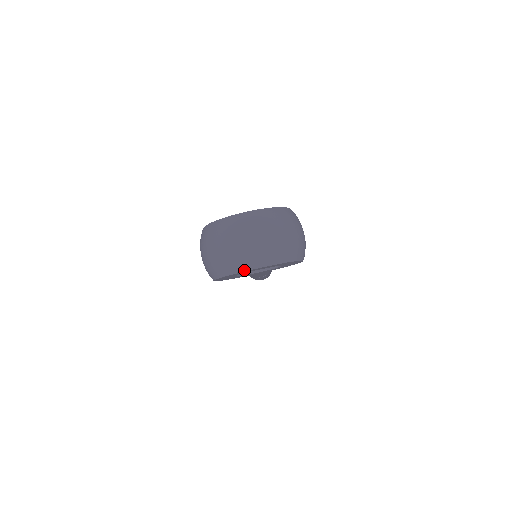
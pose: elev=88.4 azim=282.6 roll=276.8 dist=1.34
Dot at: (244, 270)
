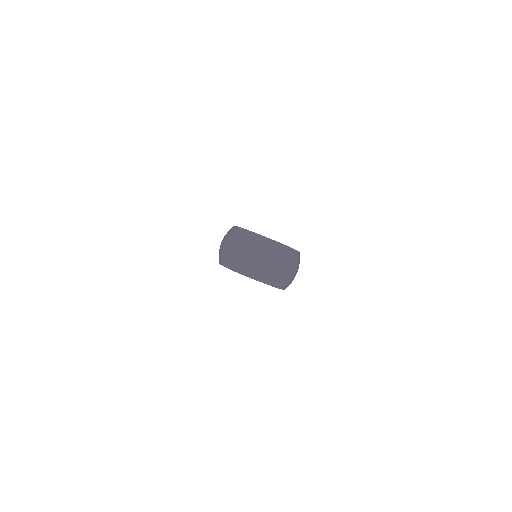
Dot at: (244, 274)
